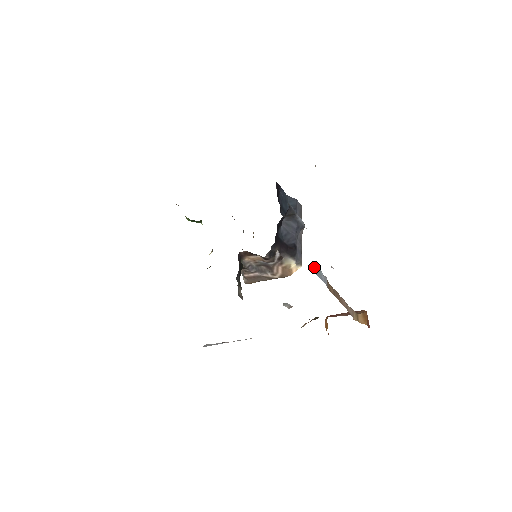
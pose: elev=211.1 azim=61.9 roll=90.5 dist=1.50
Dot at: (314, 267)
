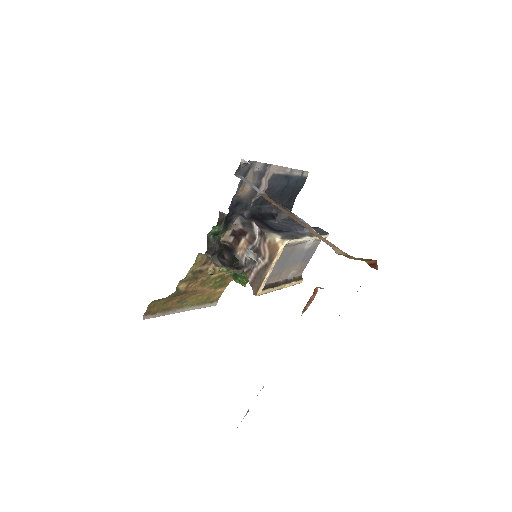
Dot at: (240, 177)
